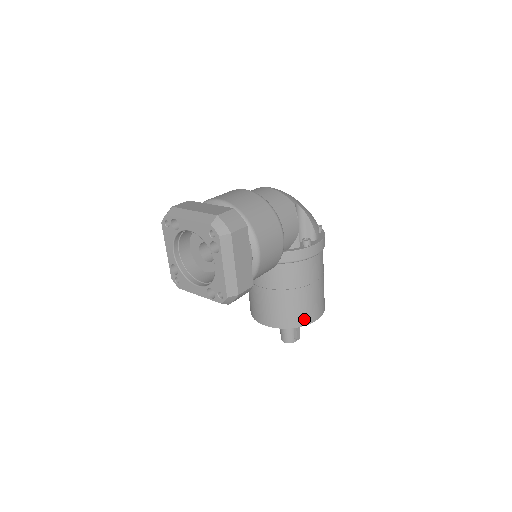
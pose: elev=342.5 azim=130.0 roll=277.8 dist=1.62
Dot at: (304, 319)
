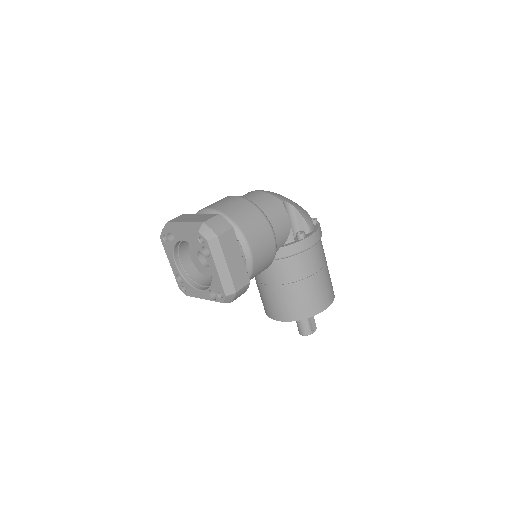
Dot at: (313, 309)
